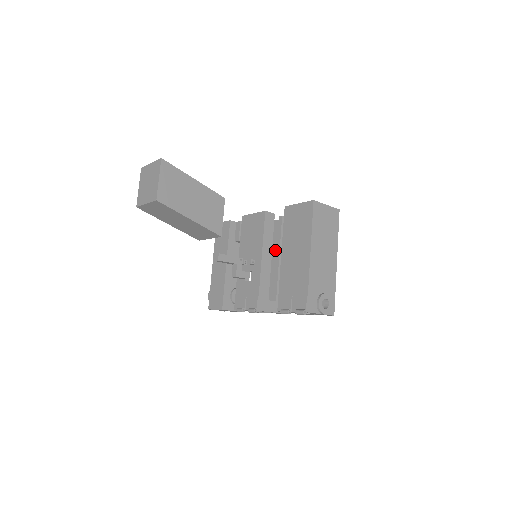
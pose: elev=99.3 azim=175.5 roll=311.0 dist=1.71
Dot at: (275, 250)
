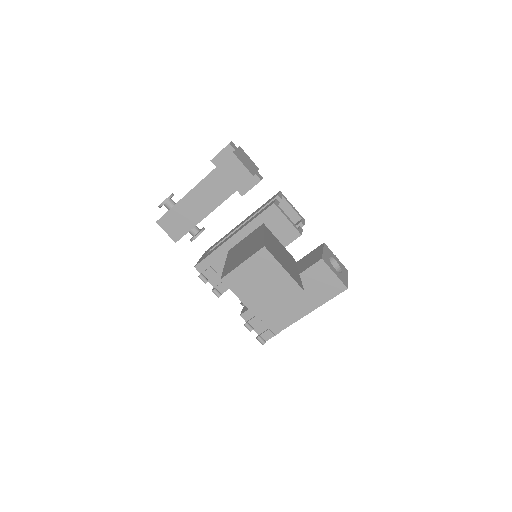
Dot at: occluded
